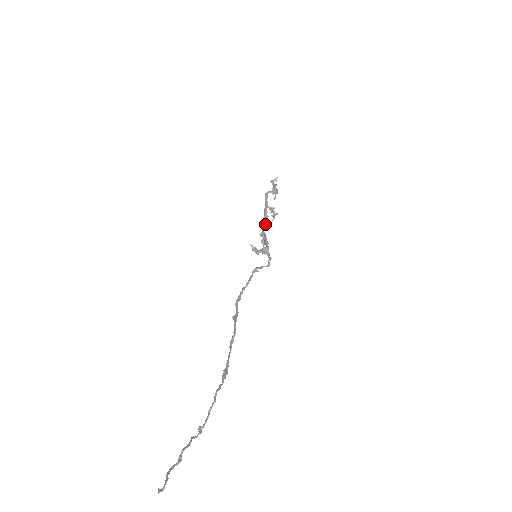
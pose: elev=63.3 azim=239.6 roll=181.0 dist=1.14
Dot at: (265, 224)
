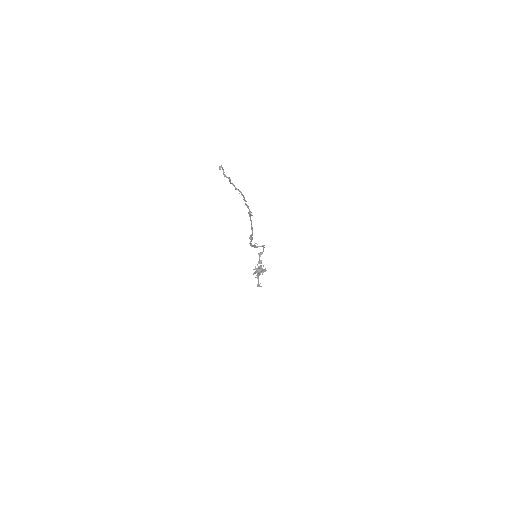
Dot at: occluded
